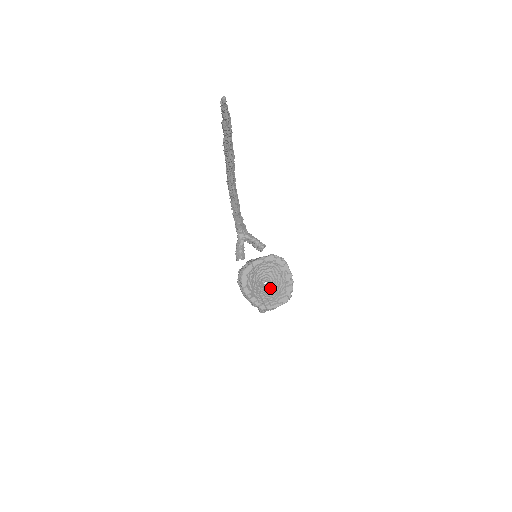
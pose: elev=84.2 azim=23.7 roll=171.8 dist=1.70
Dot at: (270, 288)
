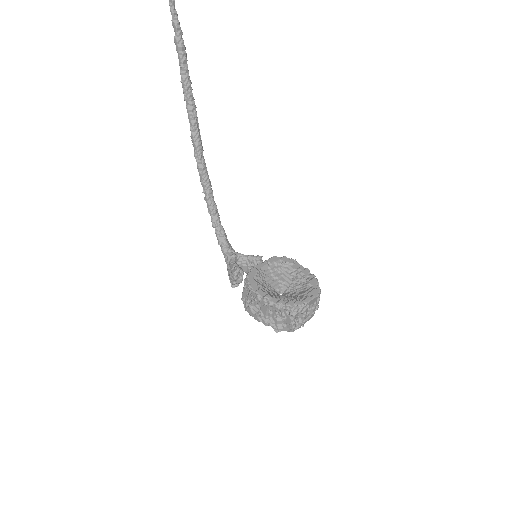
Dot at: (290, 293)
